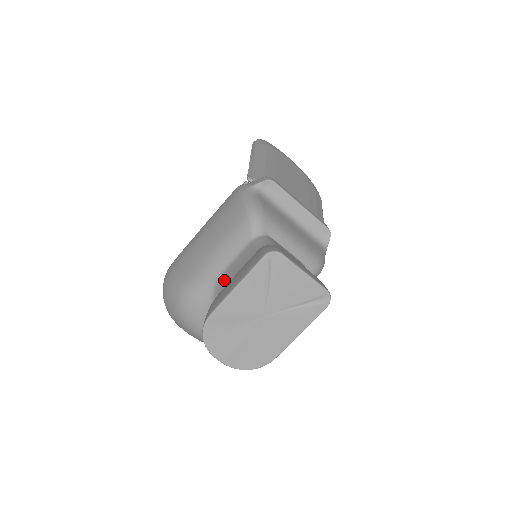
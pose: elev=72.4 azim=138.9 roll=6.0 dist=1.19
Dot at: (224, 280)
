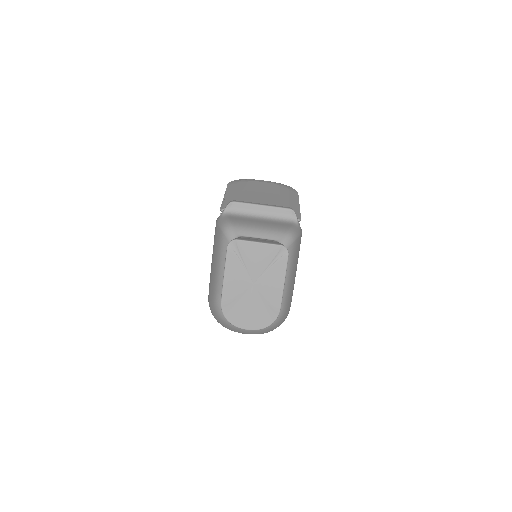
Dot at: occluded
